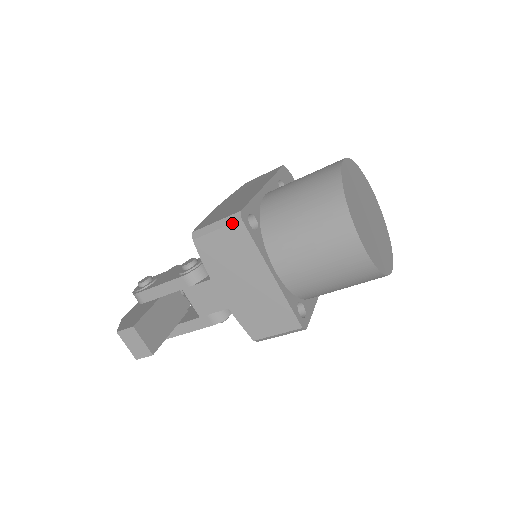
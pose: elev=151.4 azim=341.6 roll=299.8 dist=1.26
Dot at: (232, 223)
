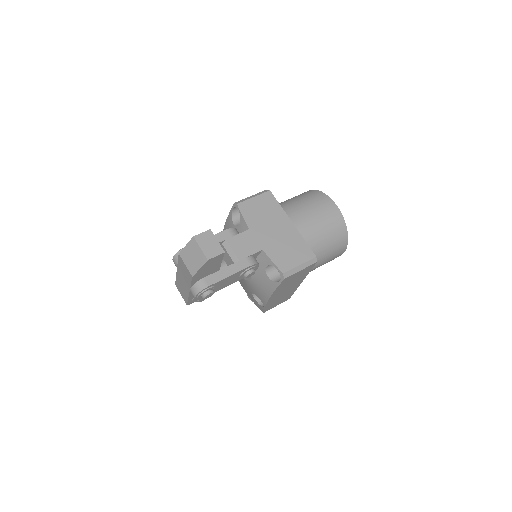
Dot at: (264, 193)
